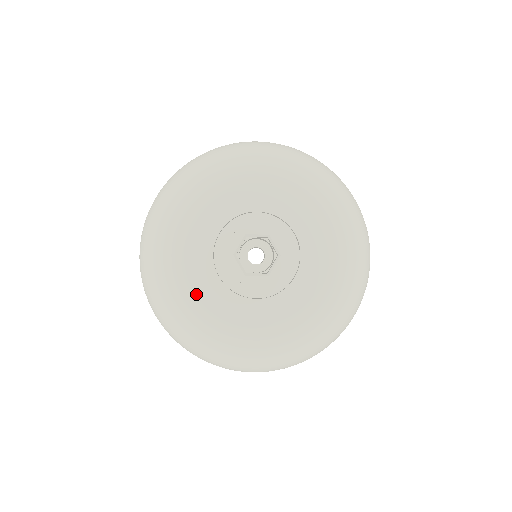
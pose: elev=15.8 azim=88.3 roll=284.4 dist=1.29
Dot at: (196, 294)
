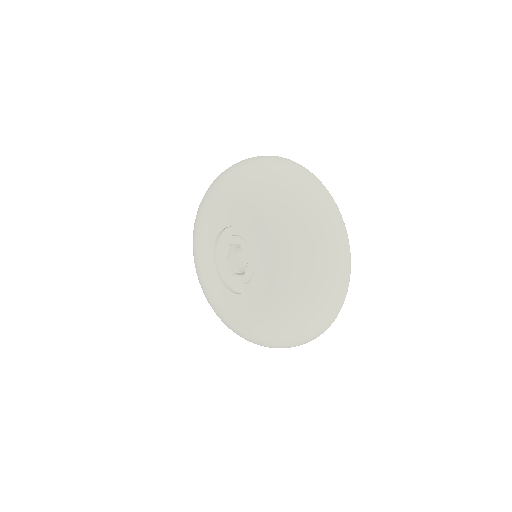
Dot at: (209, 287)
